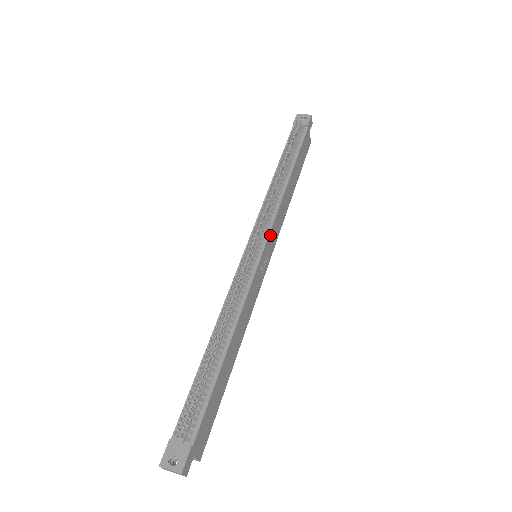
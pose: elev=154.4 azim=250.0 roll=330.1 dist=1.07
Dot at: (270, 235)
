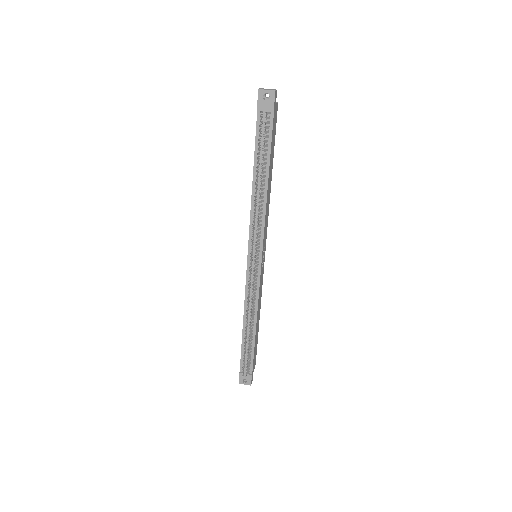
Dot at: (263, 243)
